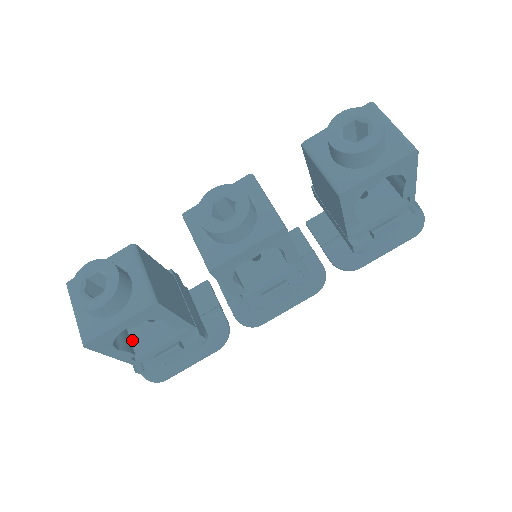
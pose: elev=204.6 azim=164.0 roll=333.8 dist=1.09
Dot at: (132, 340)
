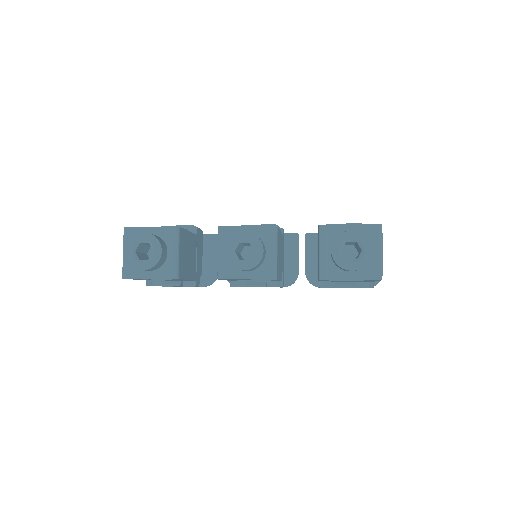
Dot at: occluded
